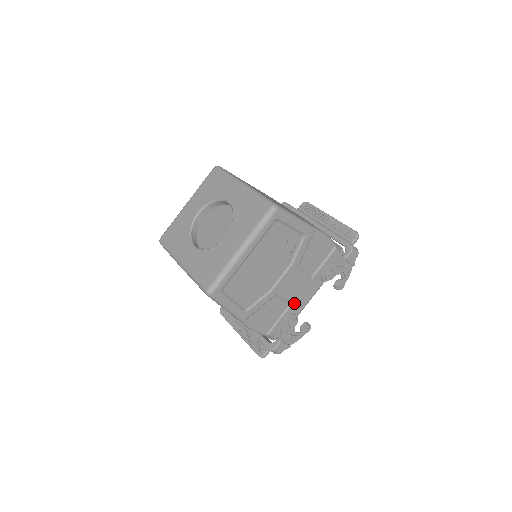
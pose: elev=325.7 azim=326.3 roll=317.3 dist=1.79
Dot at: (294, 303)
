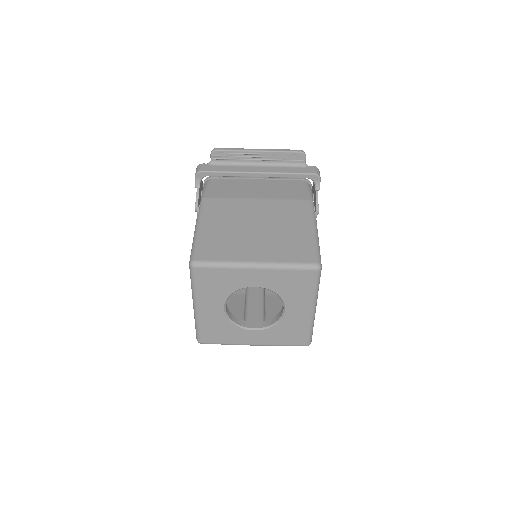
Dot at: occluded
